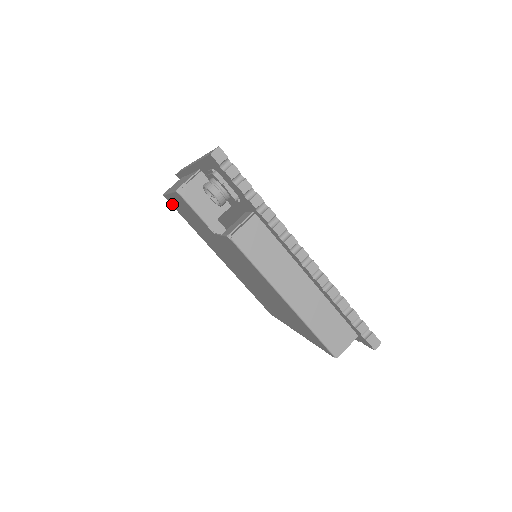
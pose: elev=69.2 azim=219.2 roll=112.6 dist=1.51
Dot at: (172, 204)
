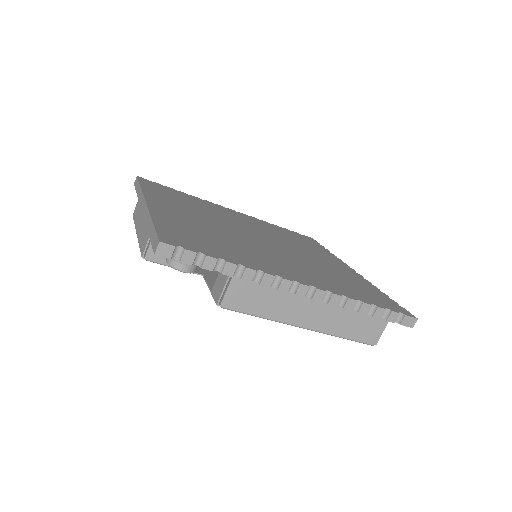
Dot at: occluded
